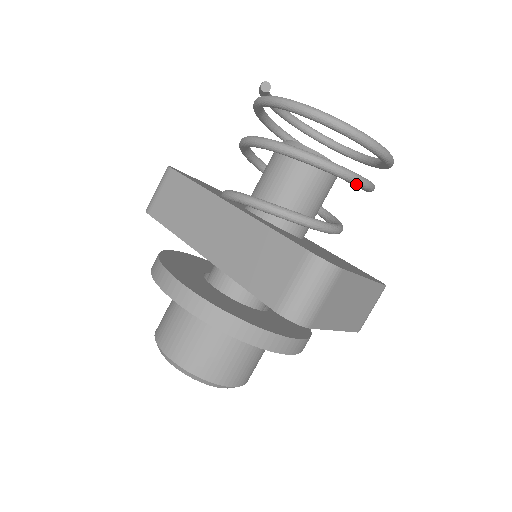
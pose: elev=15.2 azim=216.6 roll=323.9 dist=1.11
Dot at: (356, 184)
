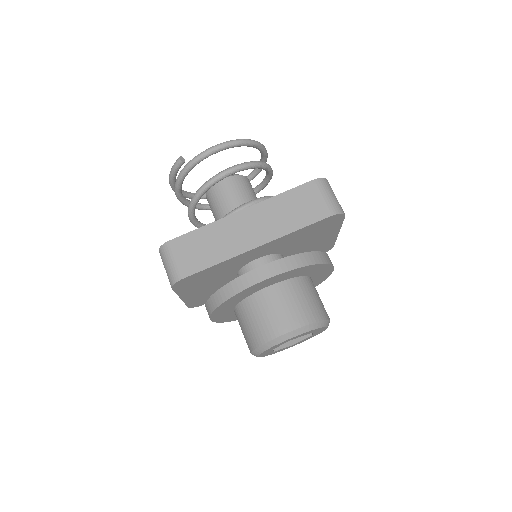
Dot at: (271, 171)
